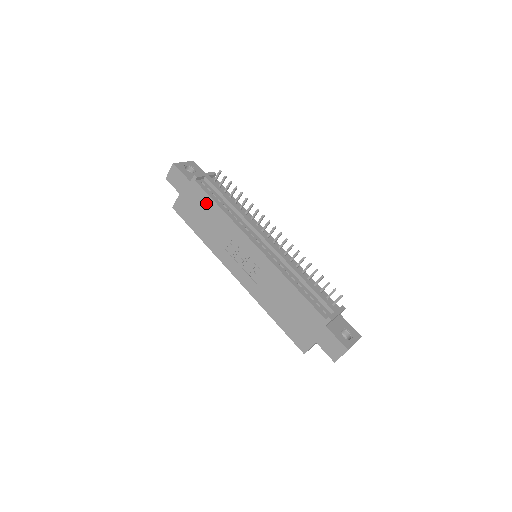
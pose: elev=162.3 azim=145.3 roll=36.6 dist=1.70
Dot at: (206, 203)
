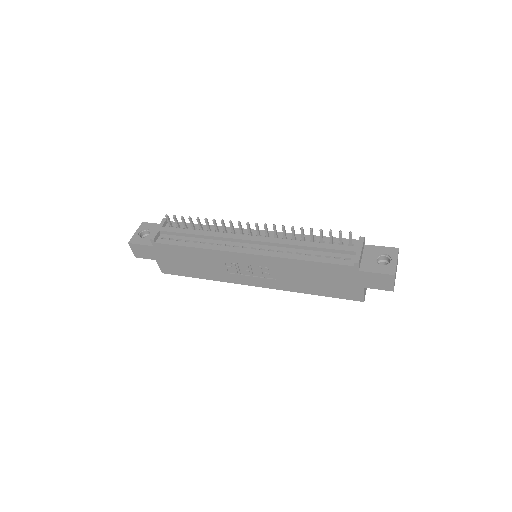
Dot at: (179, 252)
